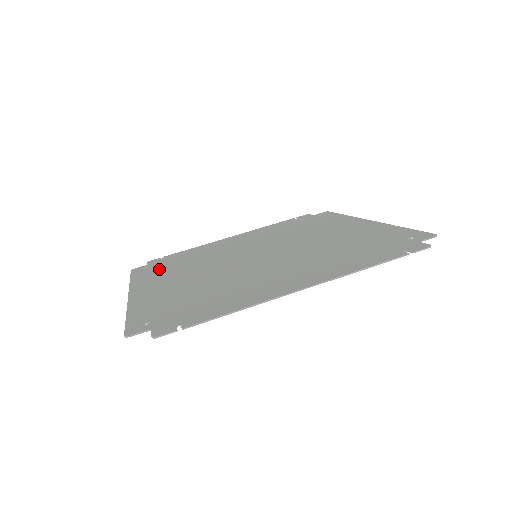
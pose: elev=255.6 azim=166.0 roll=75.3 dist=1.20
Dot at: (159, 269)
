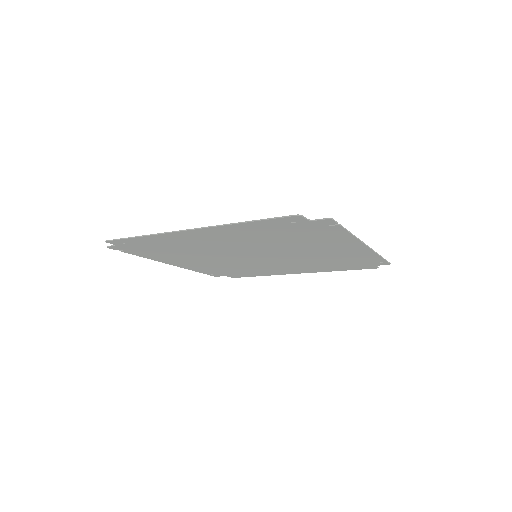
Dot at: (157, 243)
